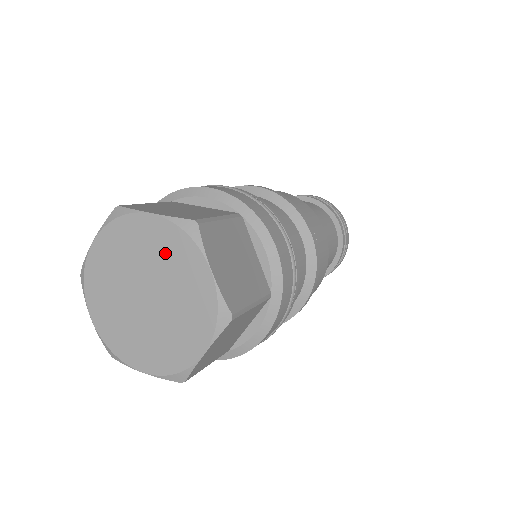
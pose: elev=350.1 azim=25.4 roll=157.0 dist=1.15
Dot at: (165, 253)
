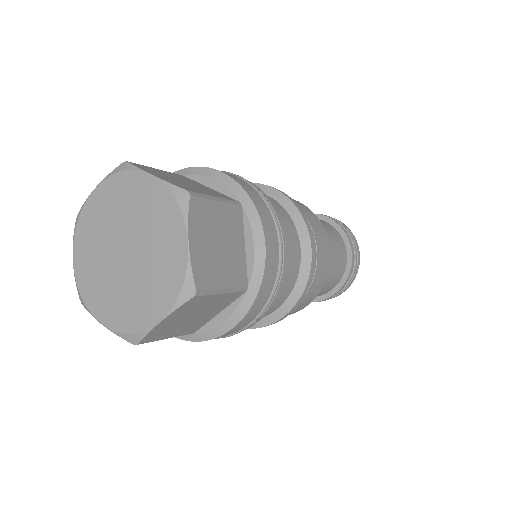
Dot at: (117, 203)
